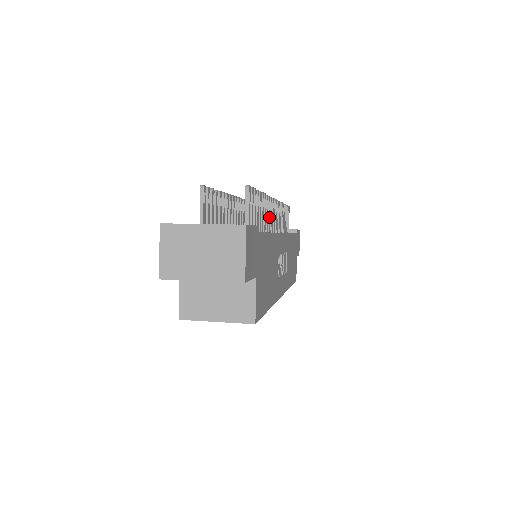
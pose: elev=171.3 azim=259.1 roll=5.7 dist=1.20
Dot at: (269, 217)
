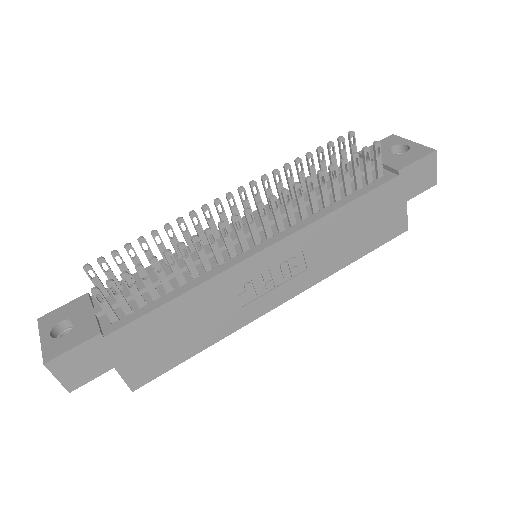
Dot at: (217, 249)
